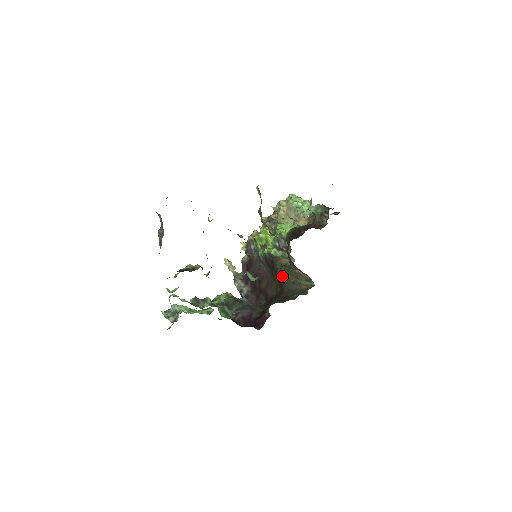
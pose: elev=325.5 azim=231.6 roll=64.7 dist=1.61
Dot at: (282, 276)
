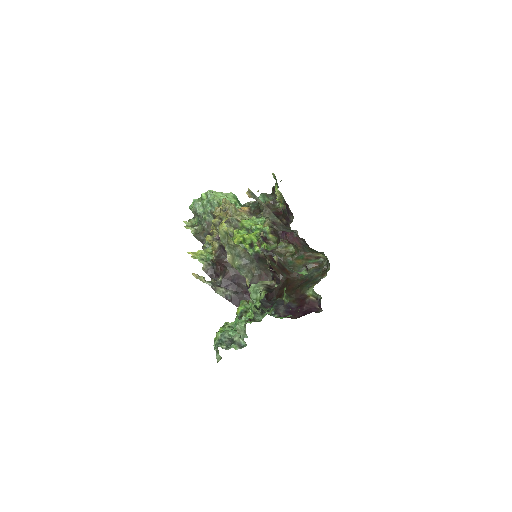
Dot at: (290, 264)
